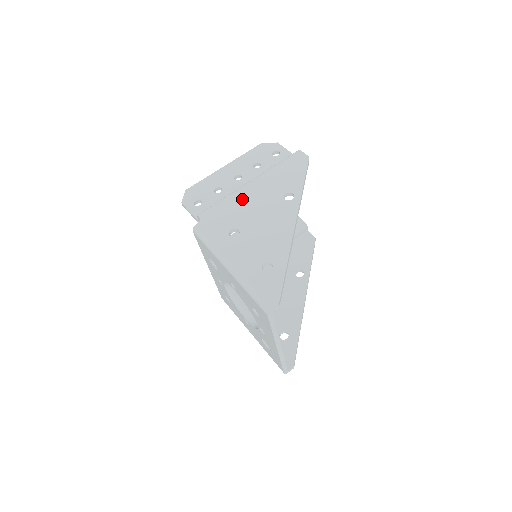
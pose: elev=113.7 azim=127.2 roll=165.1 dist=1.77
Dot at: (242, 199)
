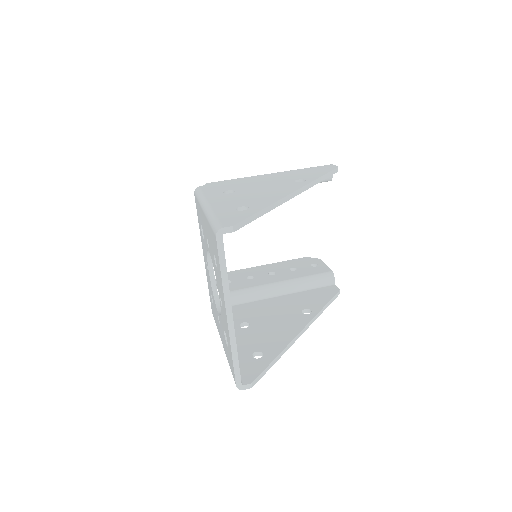
Dot at: (254, 179)
